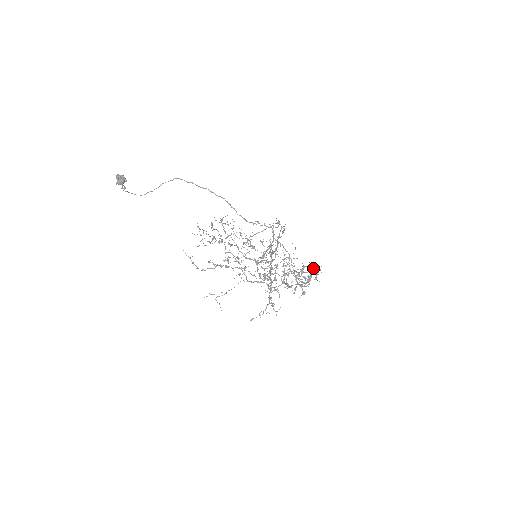
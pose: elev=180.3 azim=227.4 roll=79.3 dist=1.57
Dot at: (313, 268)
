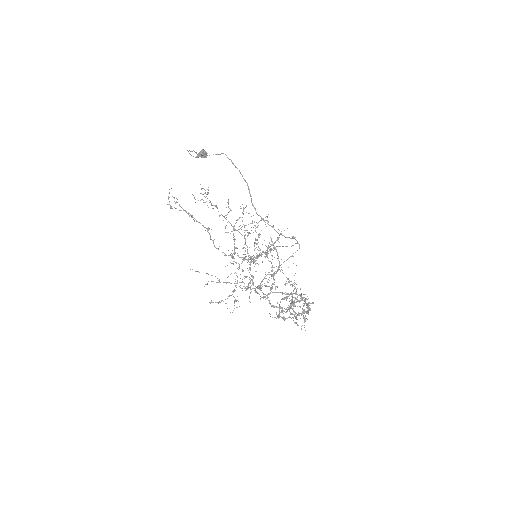
Dot at: occluded
